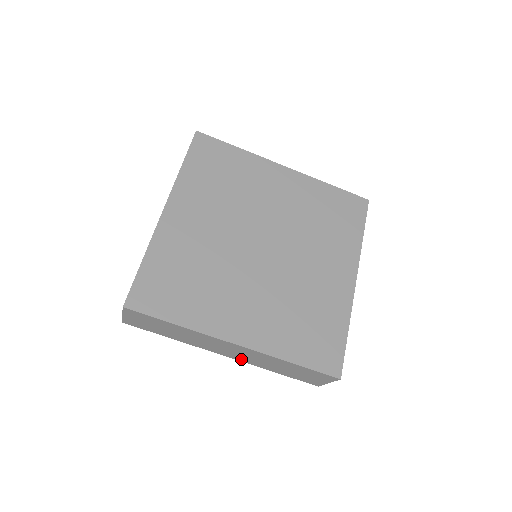
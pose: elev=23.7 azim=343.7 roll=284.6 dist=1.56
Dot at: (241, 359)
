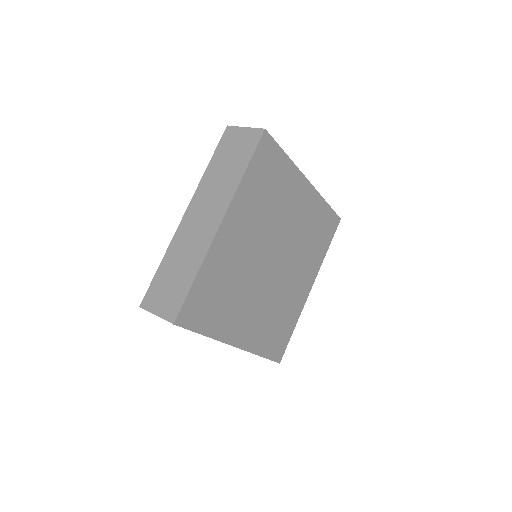
Dot at: occluded
